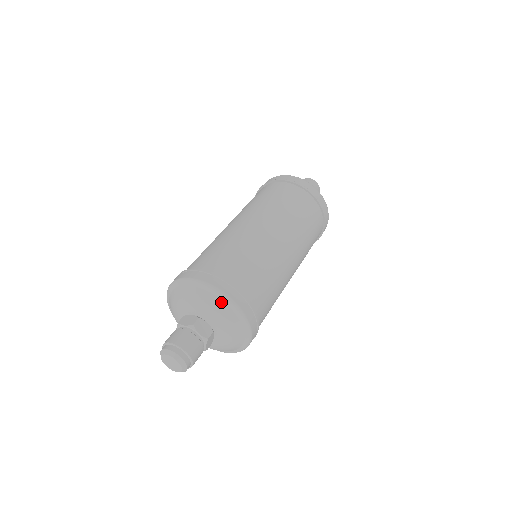
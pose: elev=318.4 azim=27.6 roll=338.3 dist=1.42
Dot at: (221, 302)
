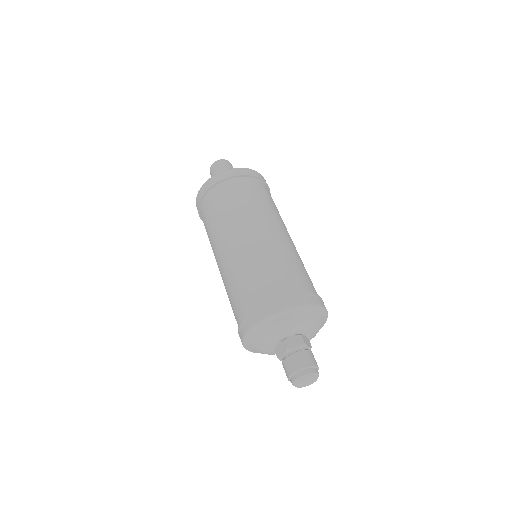
Dot at: (283, 318)
